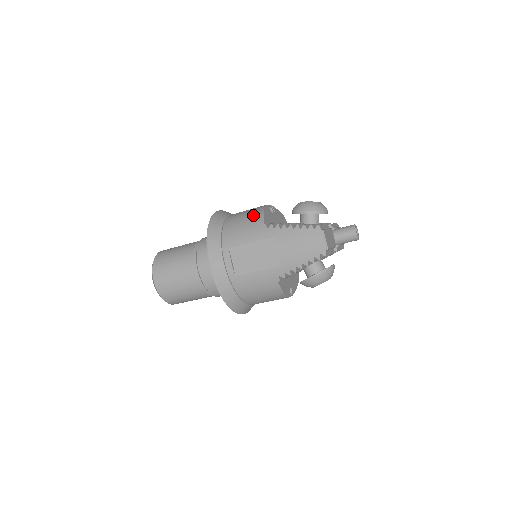
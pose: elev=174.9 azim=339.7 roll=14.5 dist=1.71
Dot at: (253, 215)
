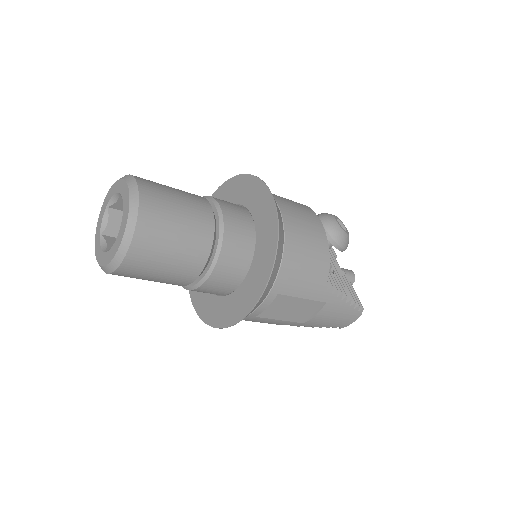
Dot at: (319, 256)
